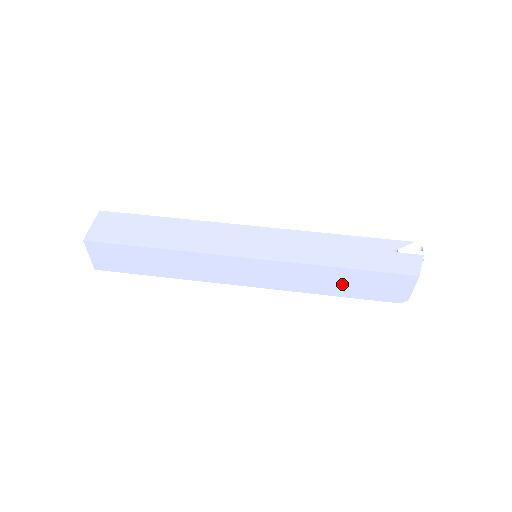
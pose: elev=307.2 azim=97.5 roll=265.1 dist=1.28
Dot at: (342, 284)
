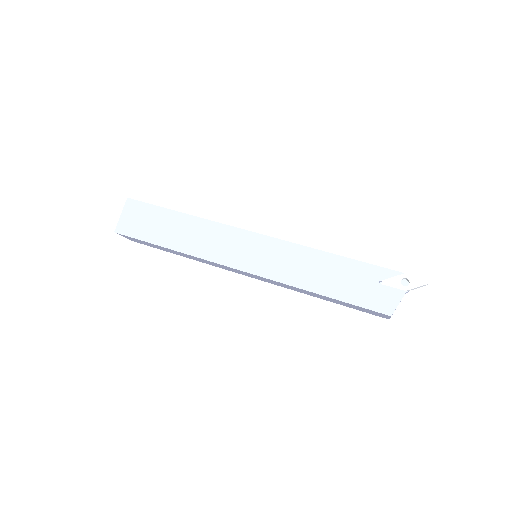
Dot at: (326, 298)
